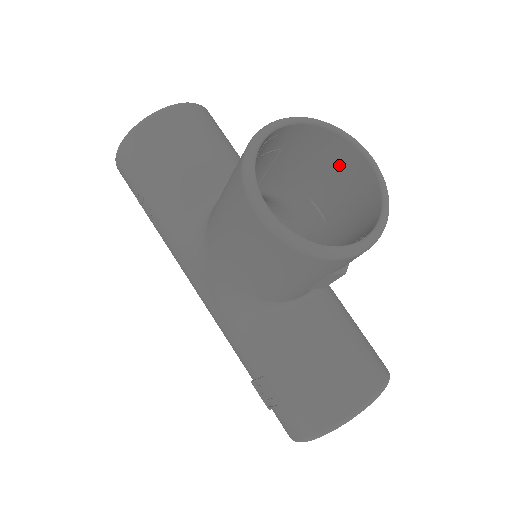
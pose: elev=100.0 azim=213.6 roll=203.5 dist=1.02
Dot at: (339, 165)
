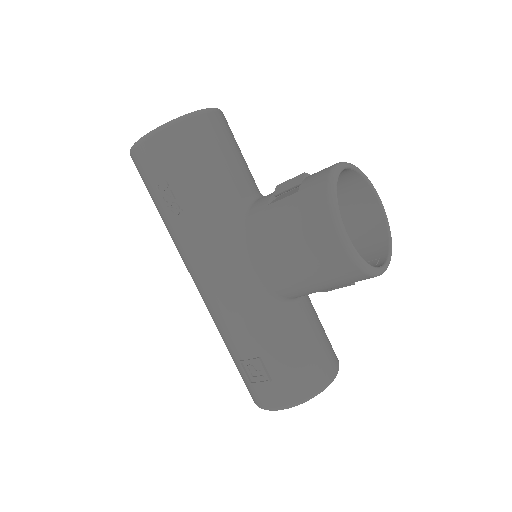
Dot at: (353, 201)
